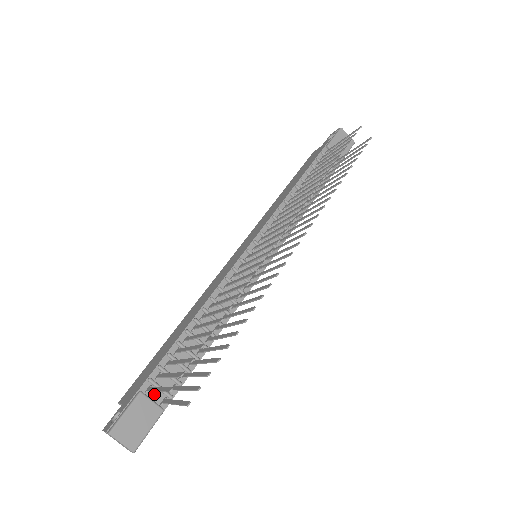
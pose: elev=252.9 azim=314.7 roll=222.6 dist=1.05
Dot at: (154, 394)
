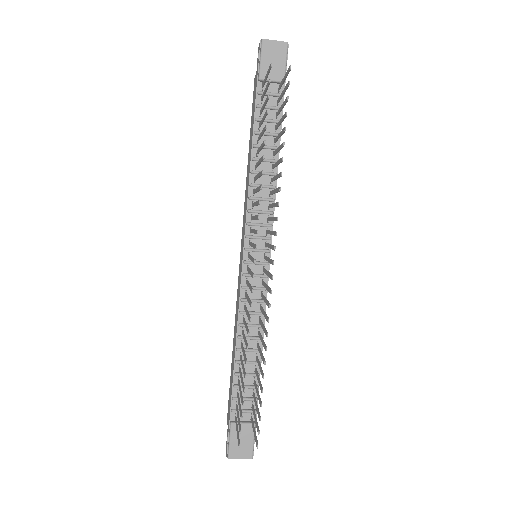
Dot at: occluded
